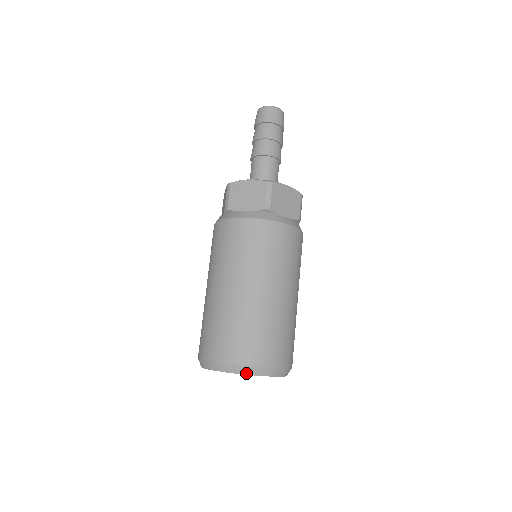
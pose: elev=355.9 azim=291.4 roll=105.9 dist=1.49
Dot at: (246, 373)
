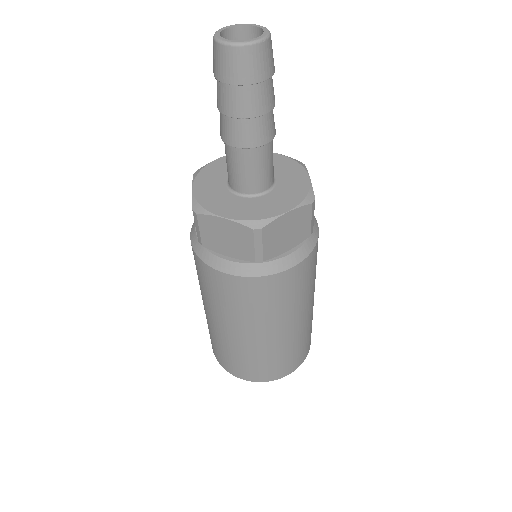
Dot at: occluded
